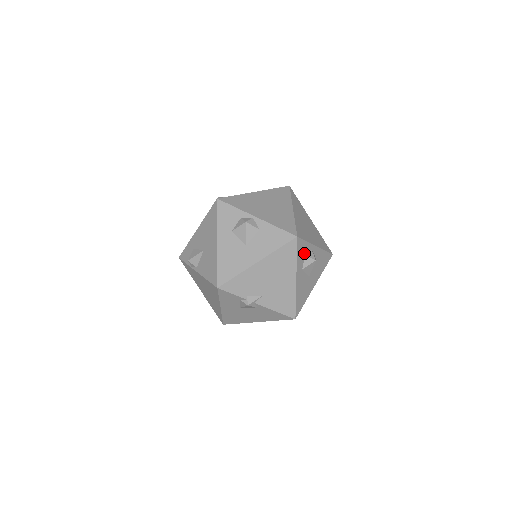
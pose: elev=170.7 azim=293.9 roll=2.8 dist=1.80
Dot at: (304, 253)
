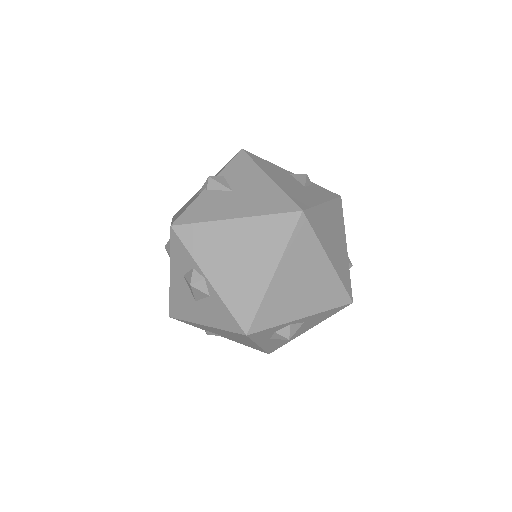
Dot at: (271, 332)
